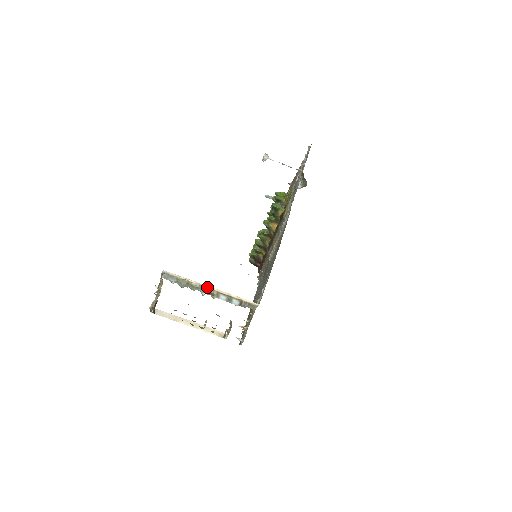
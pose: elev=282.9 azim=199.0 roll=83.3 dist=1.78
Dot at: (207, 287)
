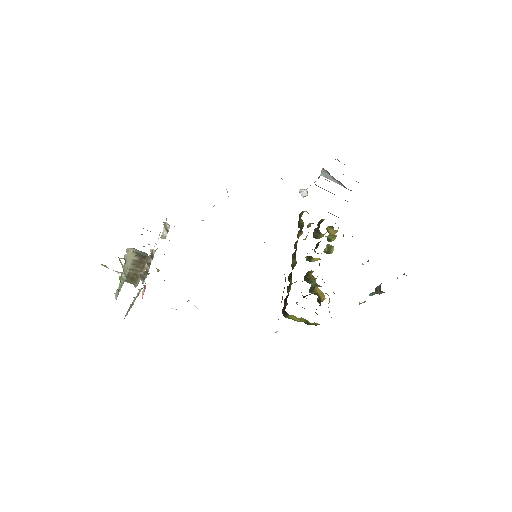
Dot at: occluded
